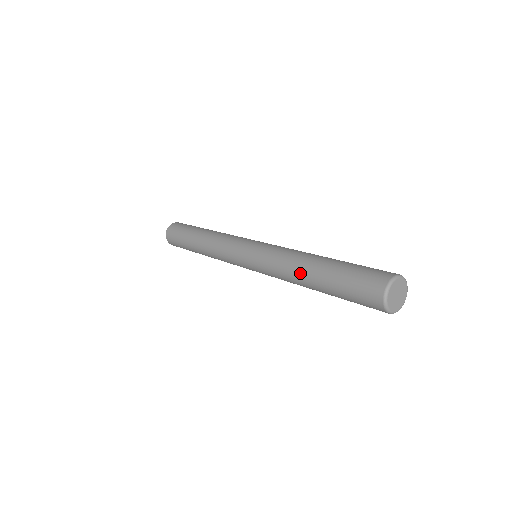
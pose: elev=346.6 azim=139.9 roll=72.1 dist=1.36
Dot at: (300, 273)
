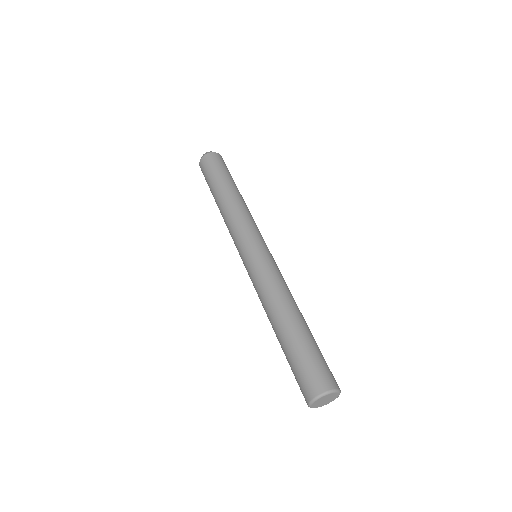
Dot at: occluded
